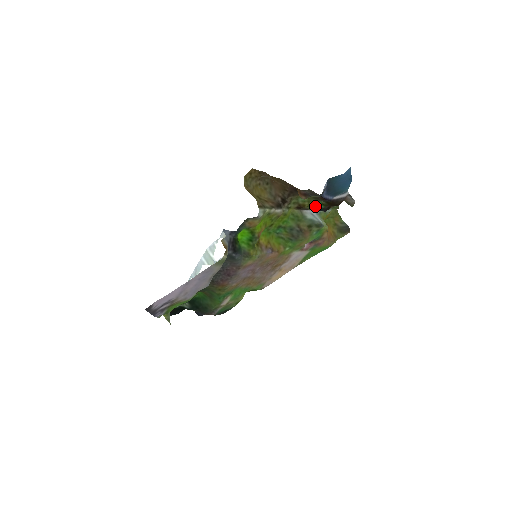
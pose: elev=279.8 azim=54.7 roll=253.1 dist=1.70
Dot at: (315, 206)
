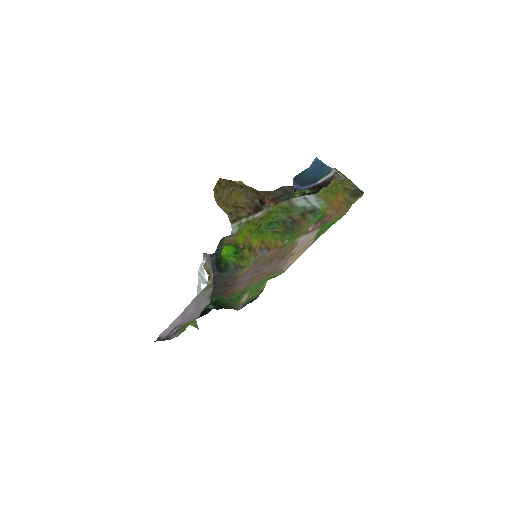
Dot at: (302, 193)
